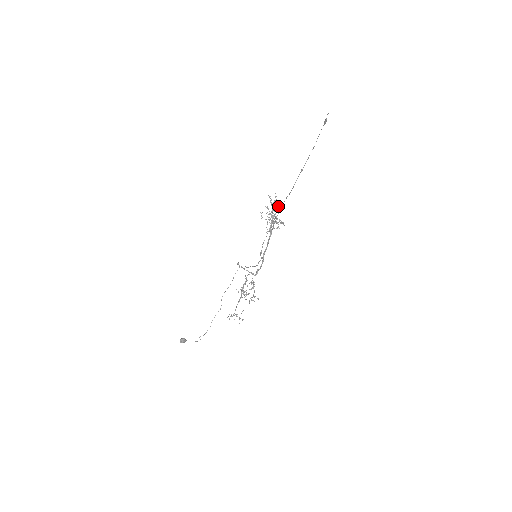
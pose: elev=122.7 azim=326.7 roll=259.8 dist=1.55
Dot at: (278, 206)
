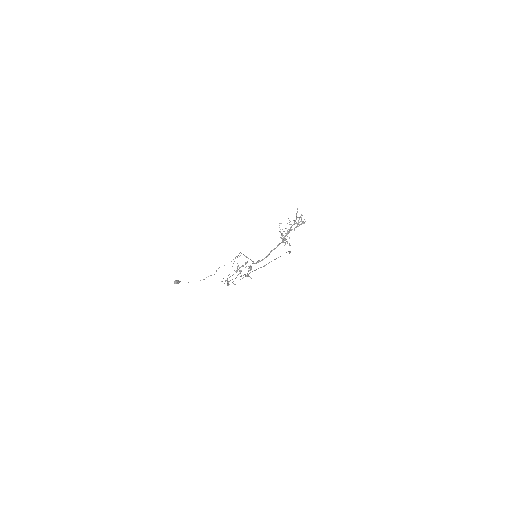
Dot at: (300, 224)
